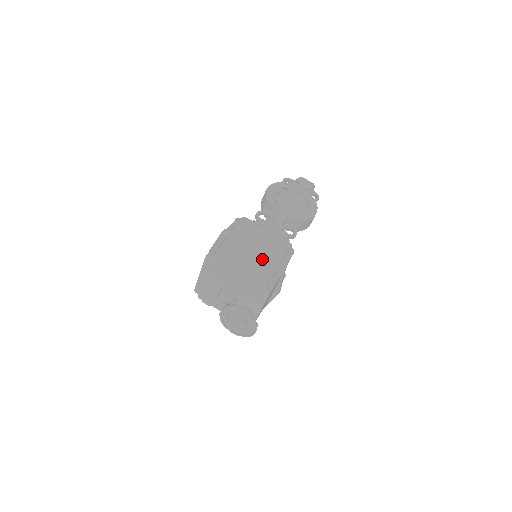
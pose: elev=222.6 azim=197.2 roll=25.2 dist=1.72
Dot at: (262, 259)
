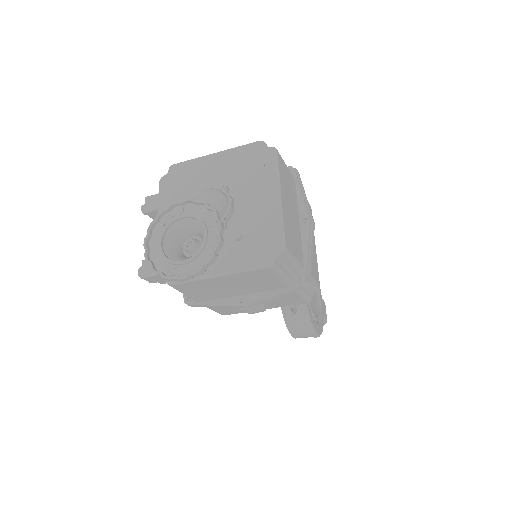
Dot at: (300, 239)
